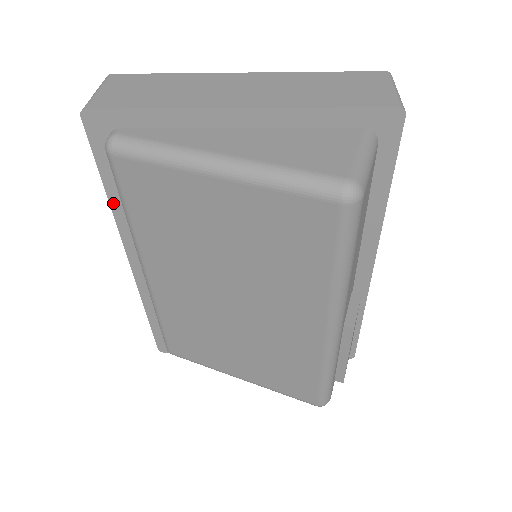
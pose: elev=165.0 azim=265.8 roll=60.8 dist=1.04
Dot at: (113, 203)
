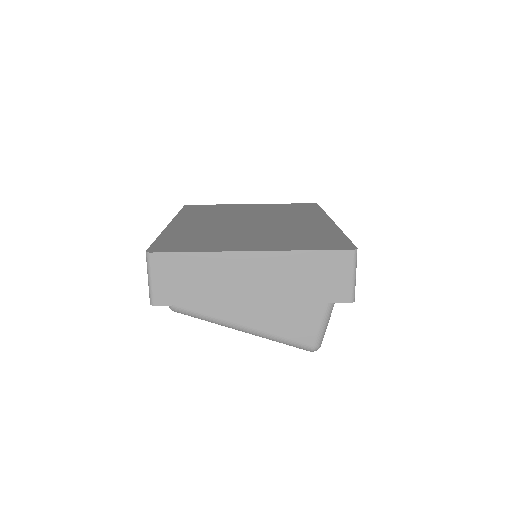
Dot at: occluded
